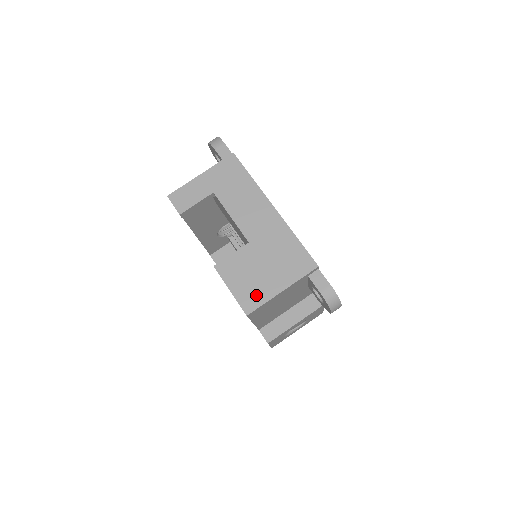
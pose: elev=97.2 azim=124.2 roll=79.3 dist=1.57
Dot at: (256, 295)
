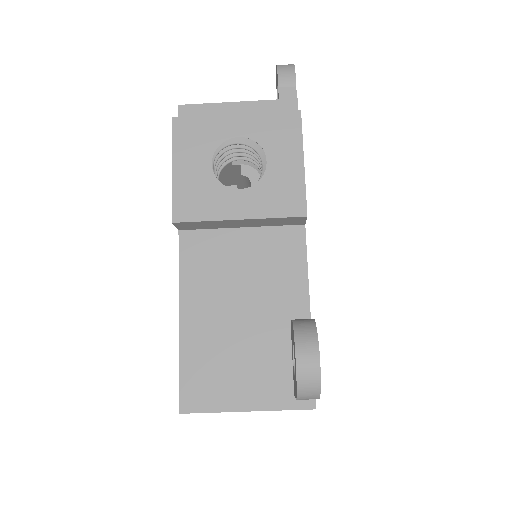
Dot at: occluded
